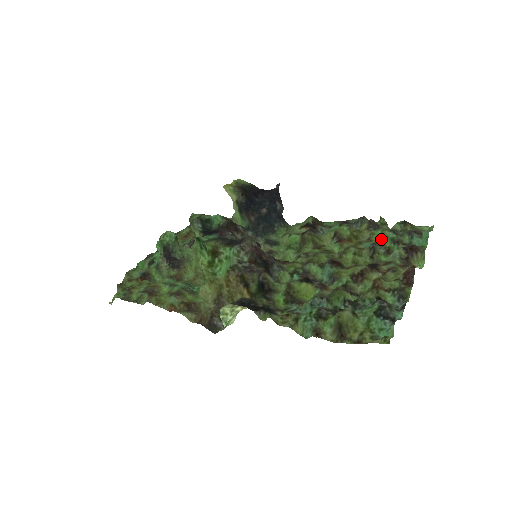
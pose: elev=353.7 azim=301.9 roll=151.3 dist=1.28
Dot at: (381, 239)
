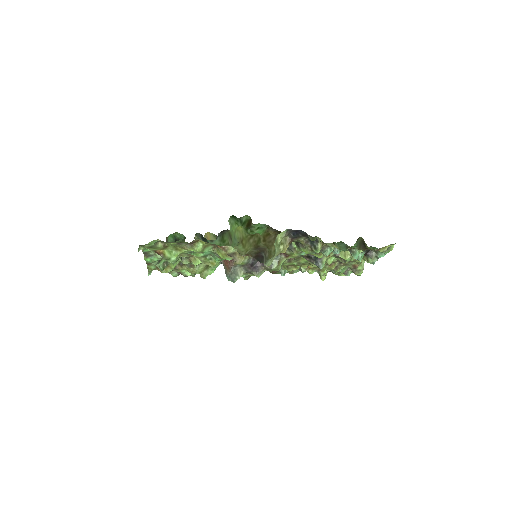
Dot at: occluded
